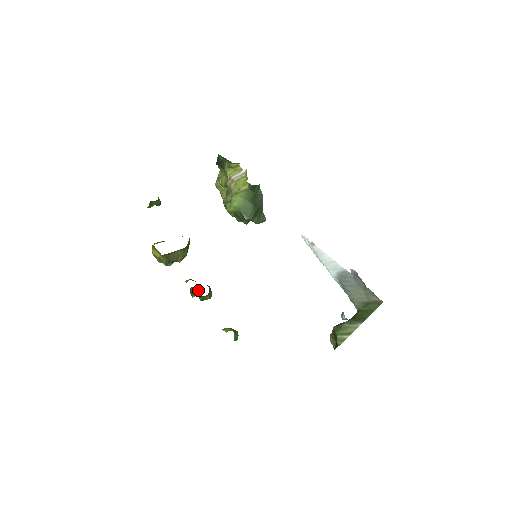
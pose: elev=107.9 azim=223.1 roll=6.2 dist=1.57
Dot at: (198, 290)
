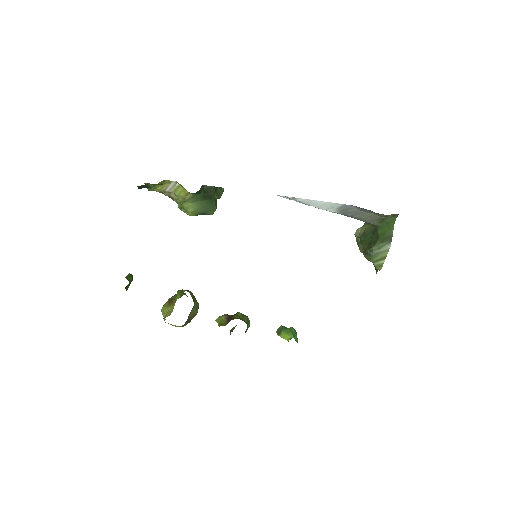
Dot at: occluded
